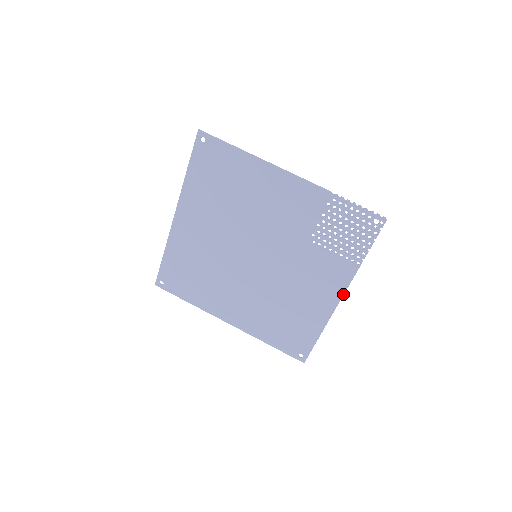
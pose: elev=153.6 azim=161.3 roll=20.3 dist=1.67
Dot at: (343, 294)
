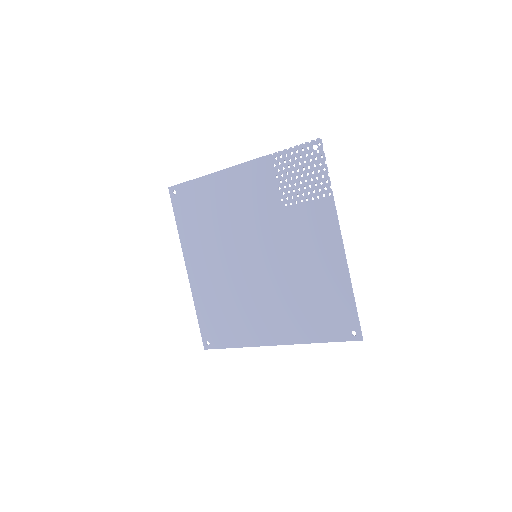
Dot at: (340, 233)
